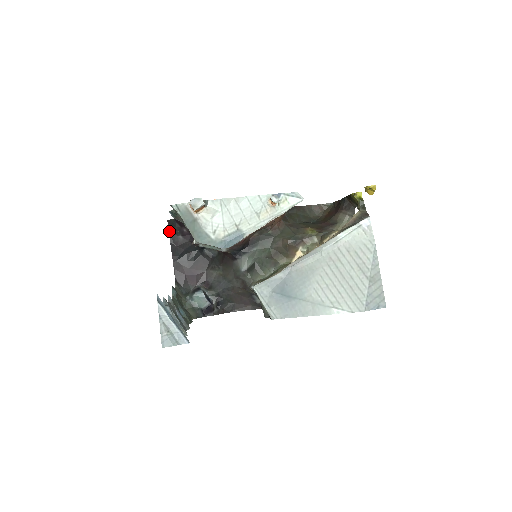
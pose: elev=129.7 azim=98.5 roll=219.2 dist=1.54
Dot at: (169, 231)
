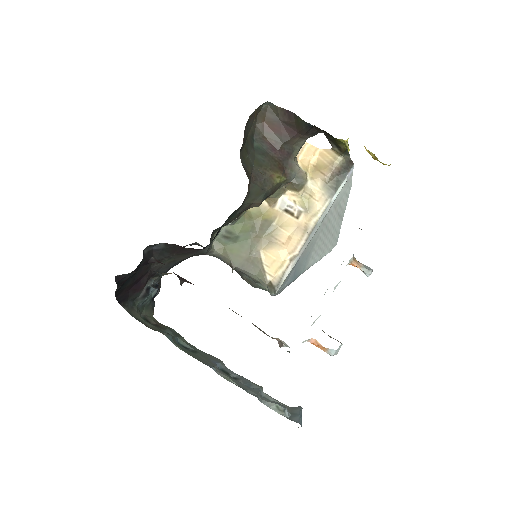
Dot at: (116, 281)
